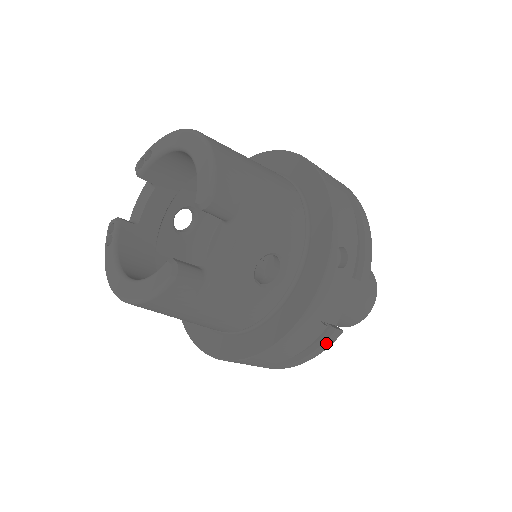
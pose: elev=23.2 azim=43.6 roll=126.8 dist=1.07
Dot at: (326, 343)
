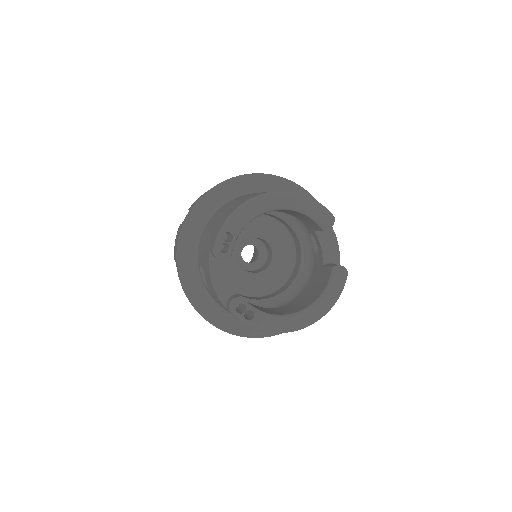
Dot at: occluded
